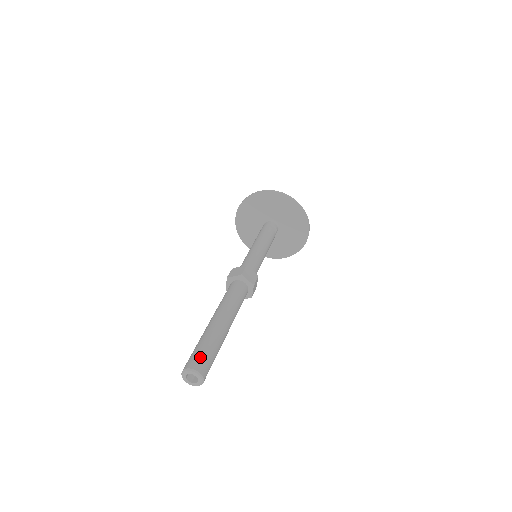
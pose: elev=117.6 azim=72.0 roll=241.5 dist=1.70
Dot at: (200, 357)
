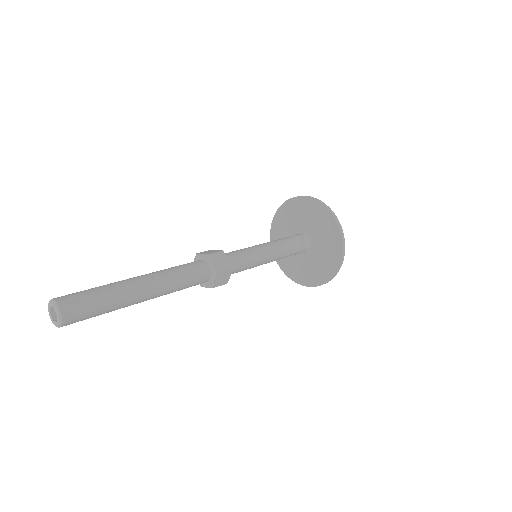
Dot at: (77, 296)
